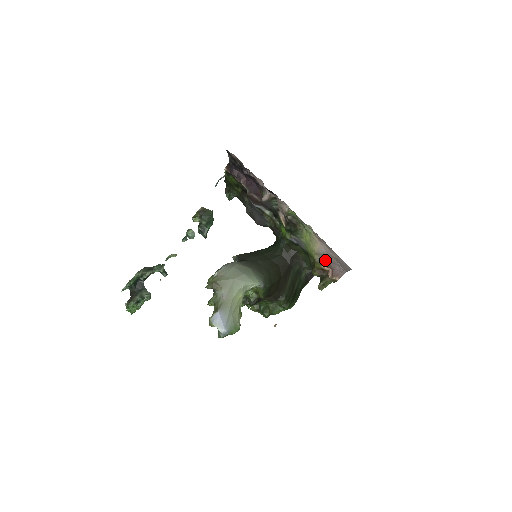
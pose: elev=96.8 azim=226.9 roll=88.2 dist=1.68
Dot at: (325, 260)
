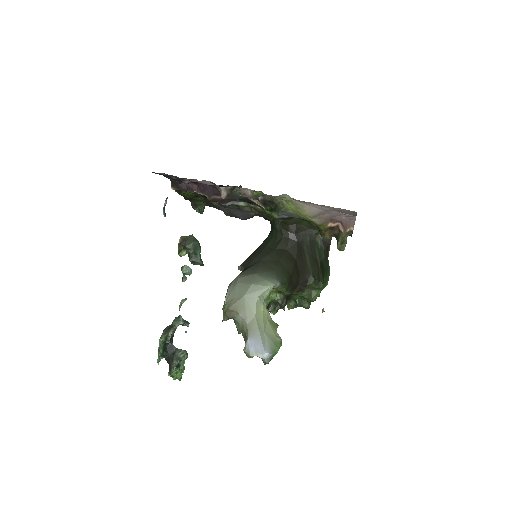
Dot at: (326, 218)
